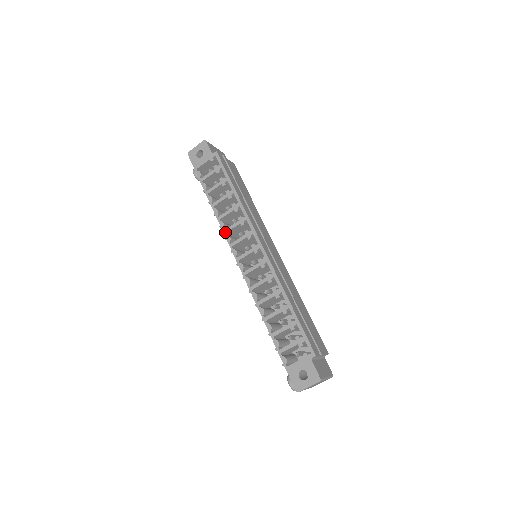
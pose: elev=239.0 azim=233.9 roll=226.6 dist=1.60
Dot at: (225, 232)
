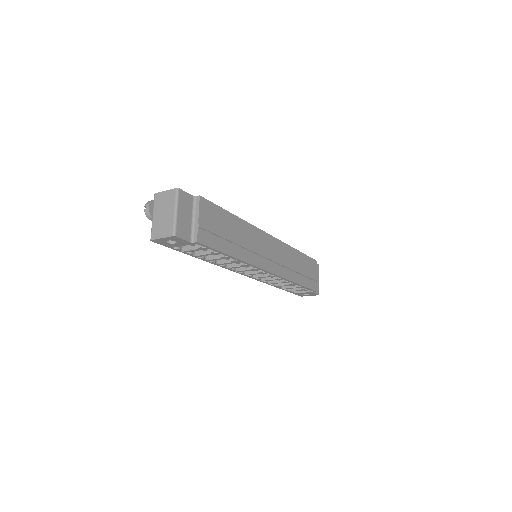
Dot at: (228, 269)
